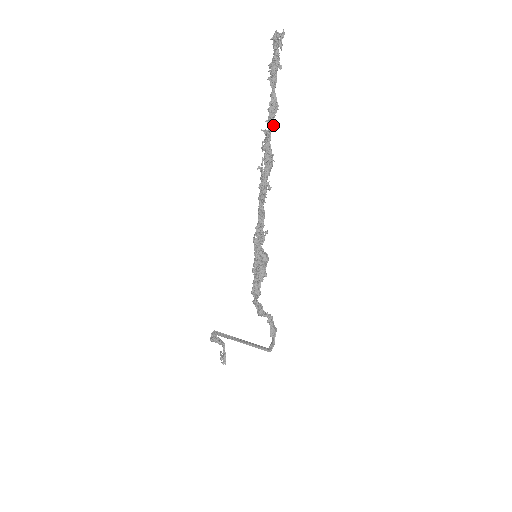
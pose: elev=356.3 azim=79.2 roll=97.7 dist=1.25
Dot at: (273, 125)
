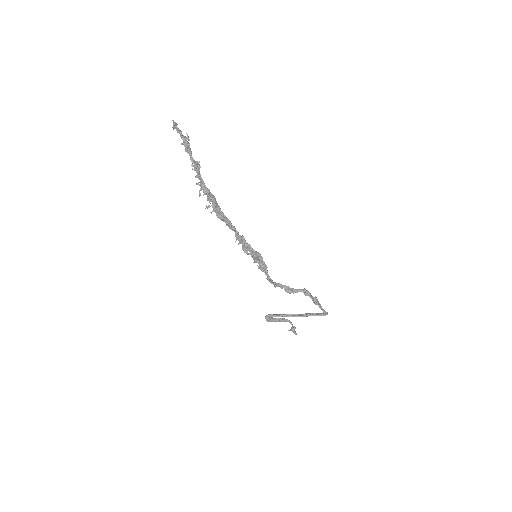
Dot at: (200, 177)
